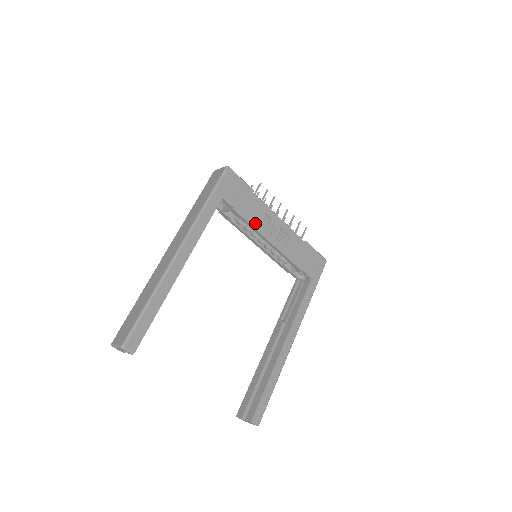
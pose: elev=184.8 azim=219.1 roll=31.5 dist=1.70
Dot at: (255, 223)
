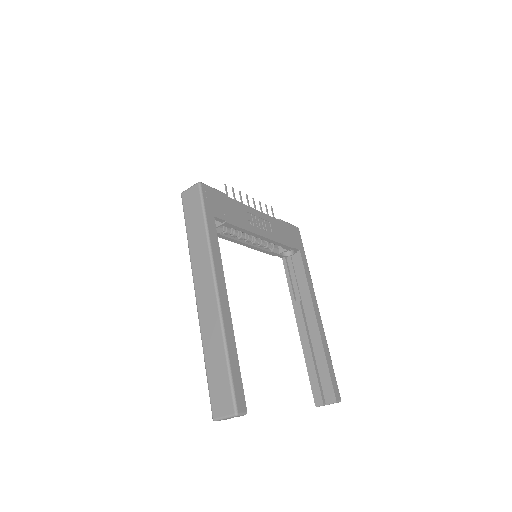
Dot at: (245, 225)
